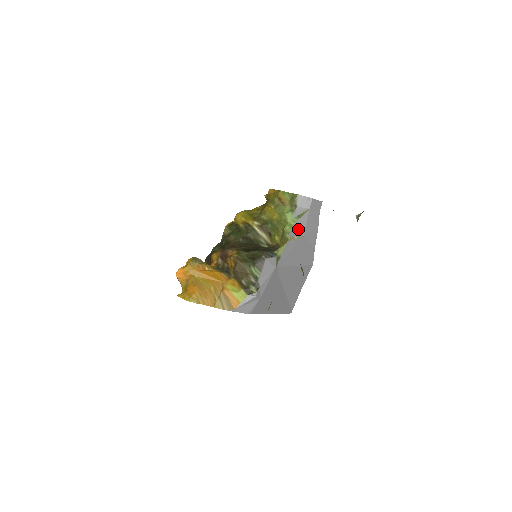
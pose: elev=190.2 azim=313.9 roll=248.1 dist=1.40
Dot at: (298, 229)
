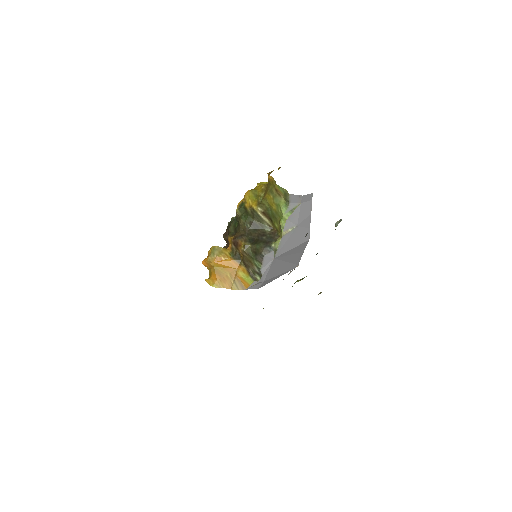
Dot at: (292, 221)
